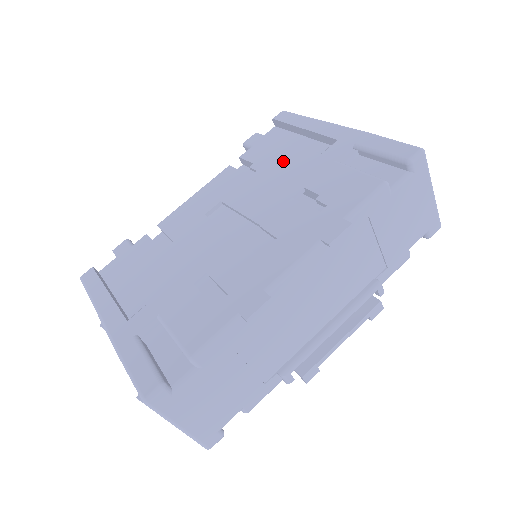
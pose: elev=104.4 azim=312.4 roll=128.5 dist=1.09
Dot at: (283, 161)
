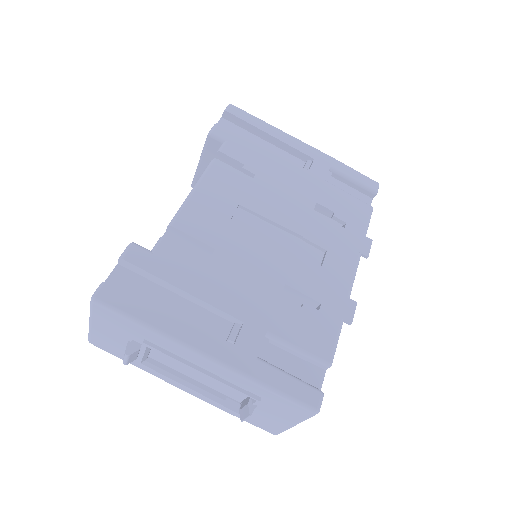
Dot at: (277, 169)
